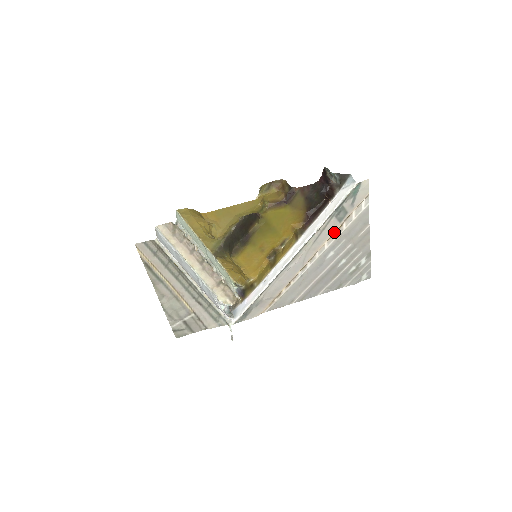
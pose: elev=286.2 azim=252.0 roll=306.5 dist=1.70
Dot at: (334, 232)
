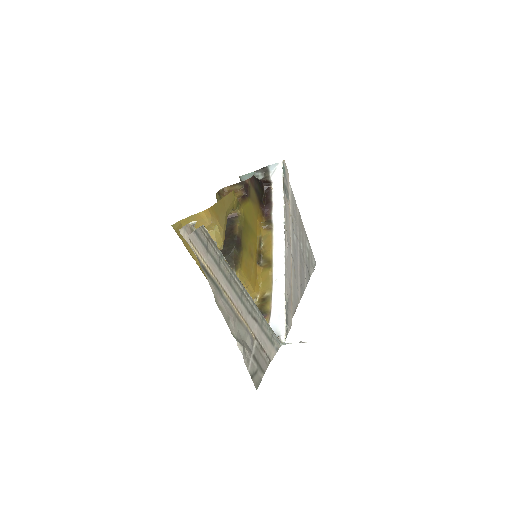
Dot at: (289, 211)
